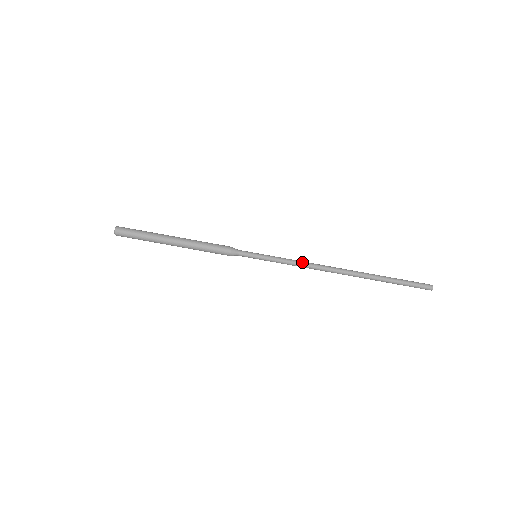
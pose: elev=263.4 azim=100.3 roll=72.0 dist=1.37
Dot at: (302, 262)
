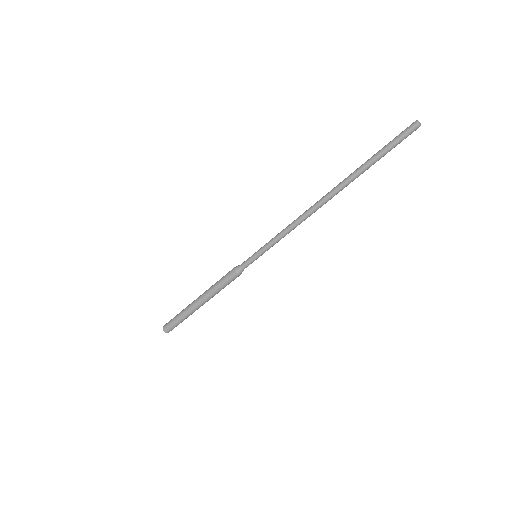
Dot at: (291, 228)
